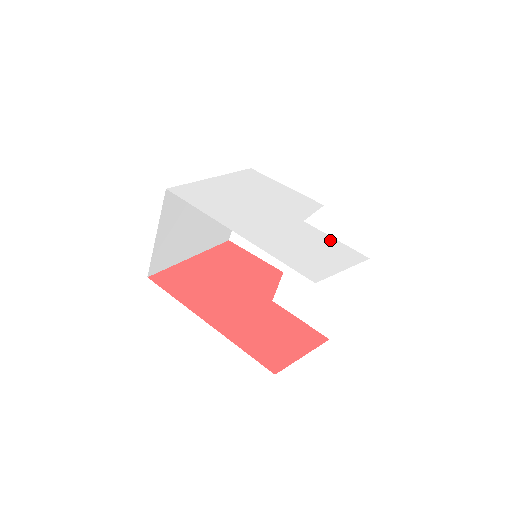
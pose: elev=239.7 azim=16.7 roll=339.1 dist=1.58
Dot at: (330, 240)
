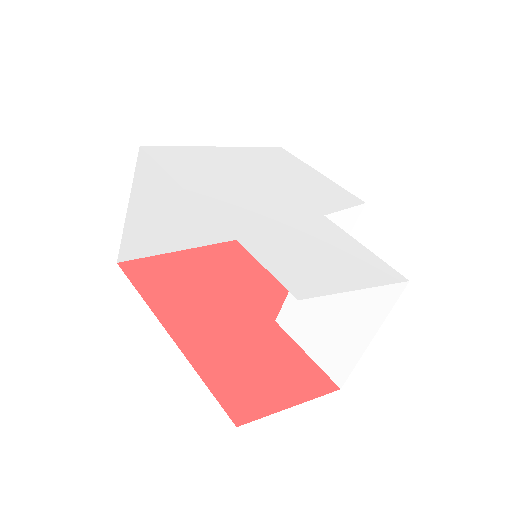
Dot at: (354, 245)
